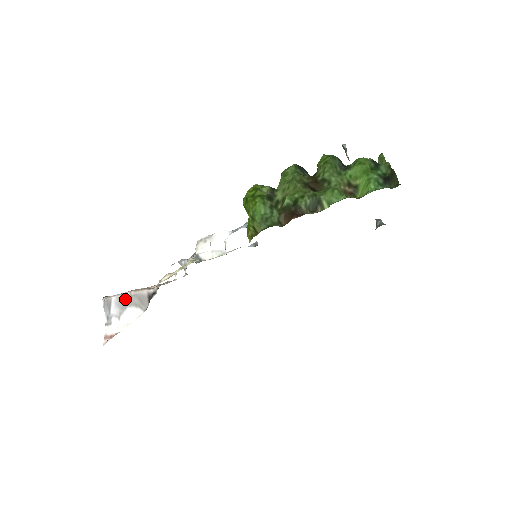
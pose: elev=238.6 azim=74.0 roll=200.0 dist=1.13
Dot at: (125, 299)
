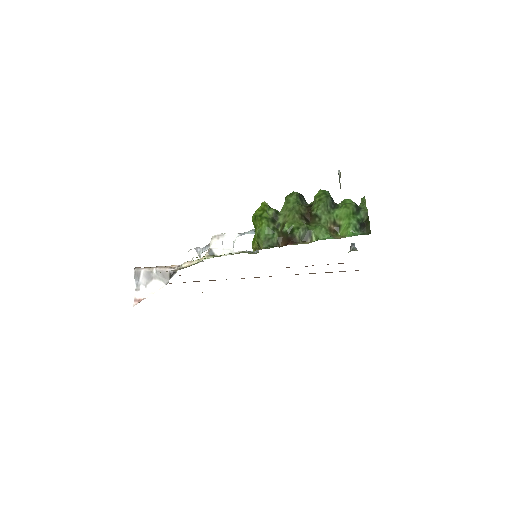
Dot at: (152, 273)
